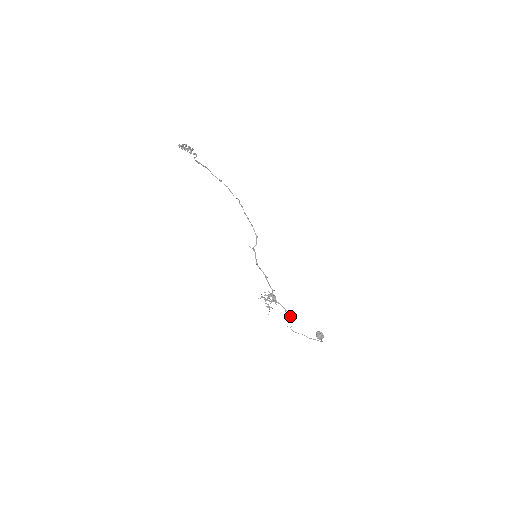
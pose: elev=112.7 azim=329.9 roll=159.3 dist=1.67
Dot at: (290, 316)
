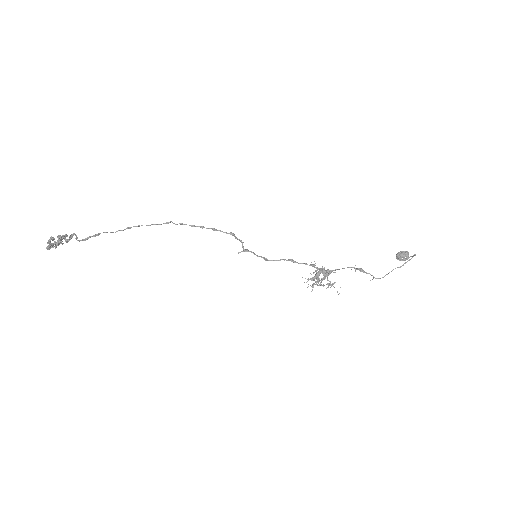
Dot at: (360, 268)
